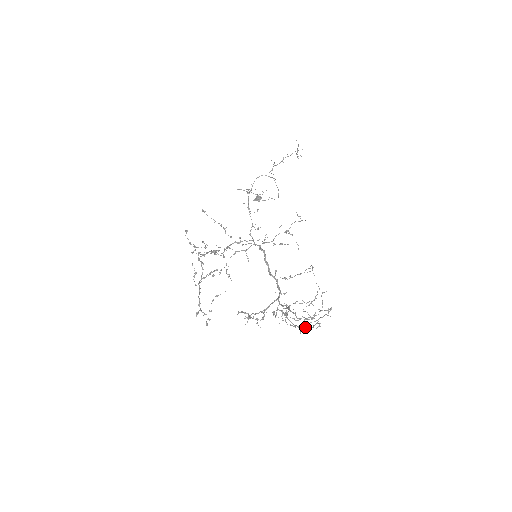
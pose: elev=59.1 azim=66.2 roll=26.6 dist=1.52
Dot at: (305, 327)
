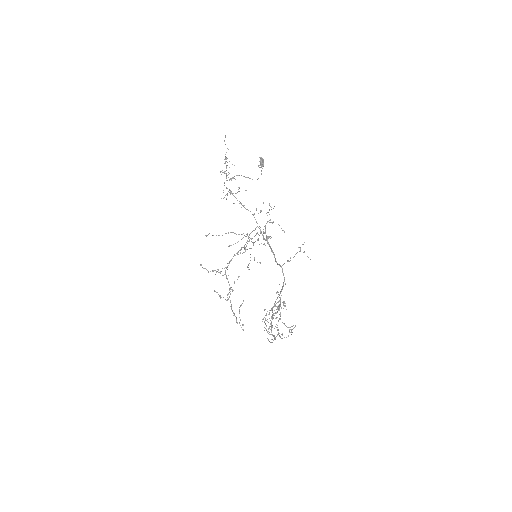
Dot at: (292, 326)
